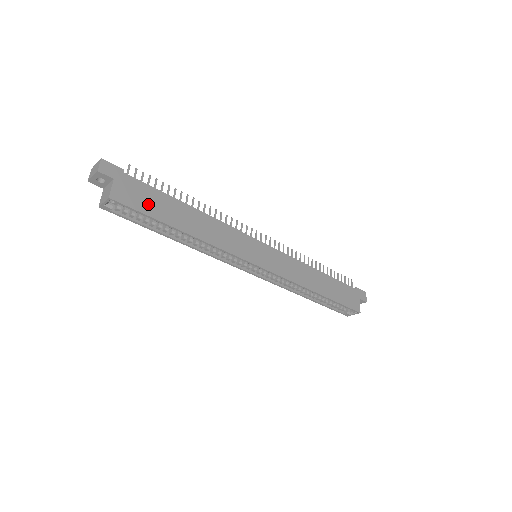
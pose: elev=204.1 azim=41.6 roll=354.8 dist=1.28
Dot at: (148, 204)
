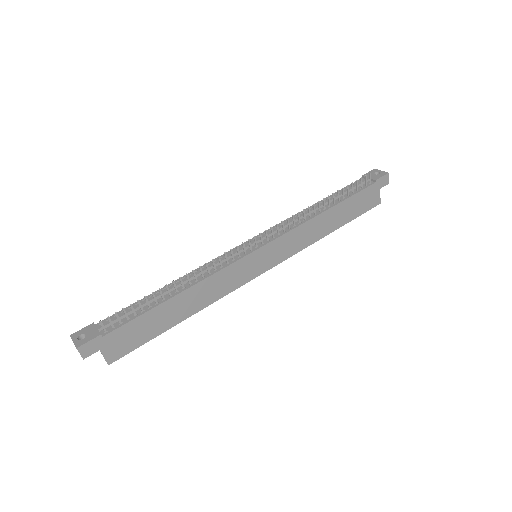
Dot at: (140, 335)
